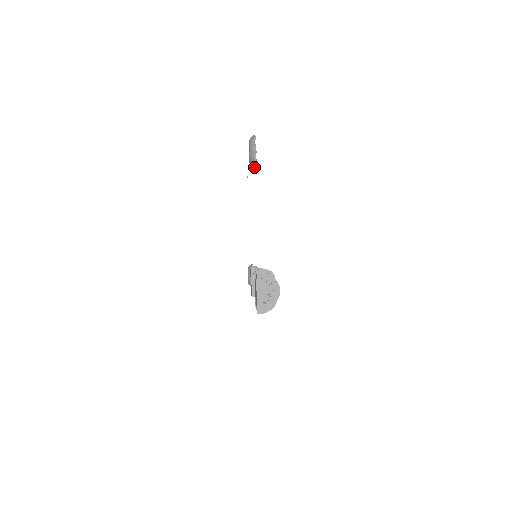
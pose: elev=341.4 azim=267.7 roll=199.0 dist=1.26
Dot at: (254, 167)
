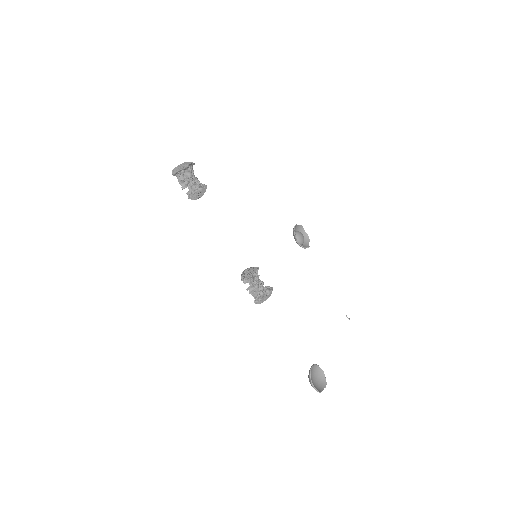
Dot at: (295, 238)
